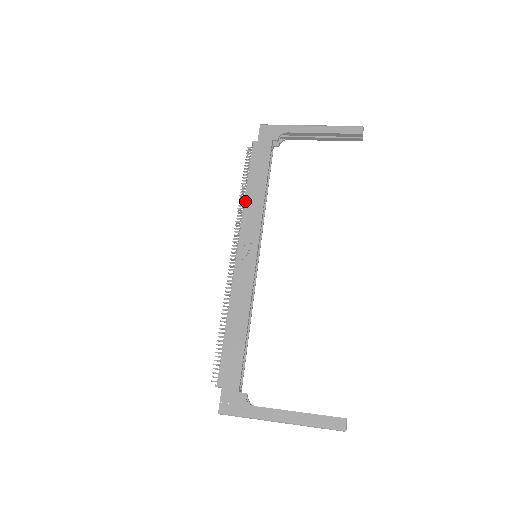
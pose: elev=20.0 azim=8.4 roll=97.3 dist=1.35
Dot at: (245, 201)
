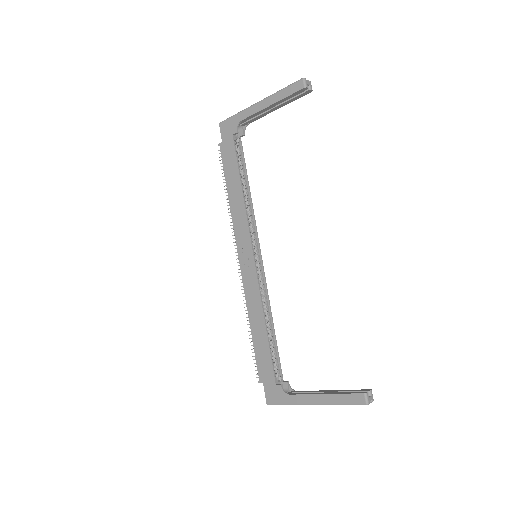
Dot at: (230, 208)
